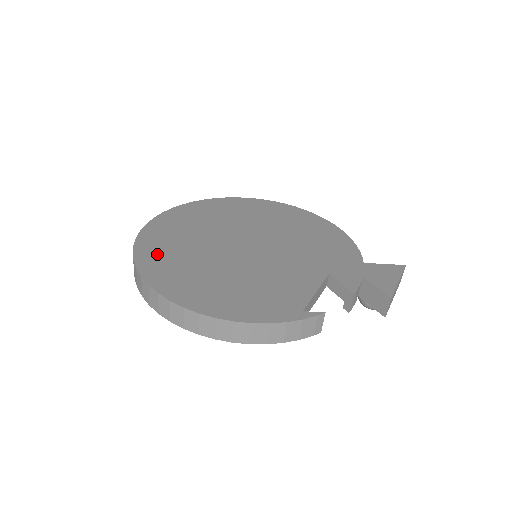
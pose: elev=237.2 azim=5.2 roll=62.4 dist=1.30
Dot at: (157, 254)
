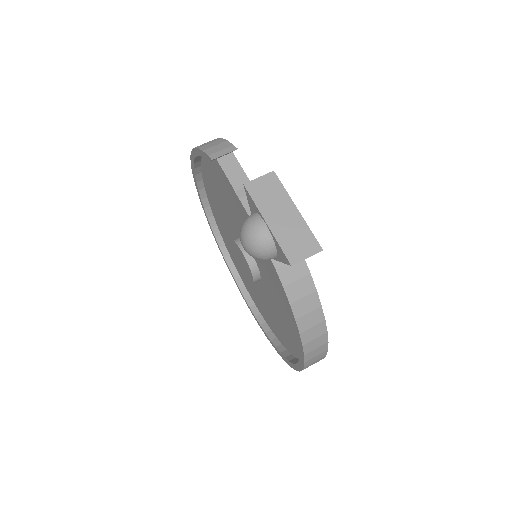
Dot at: occluded
